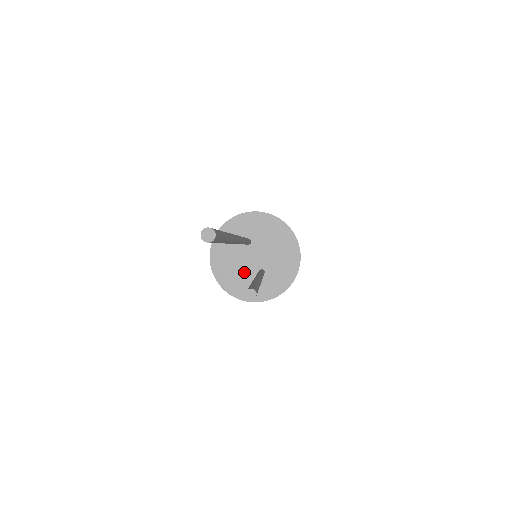
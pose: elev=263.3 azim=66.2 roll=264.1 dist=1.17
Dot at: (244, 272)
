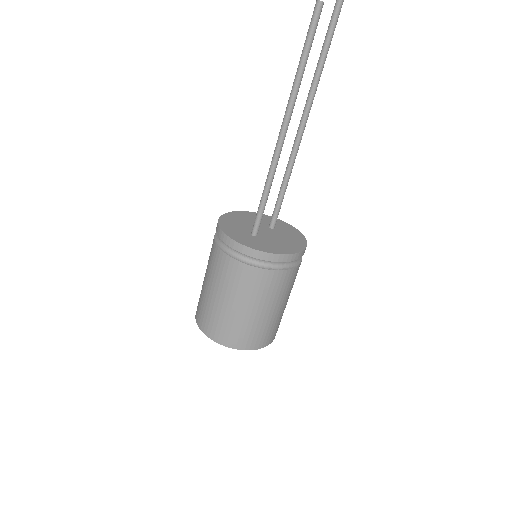
Dot at: (245, 226)
